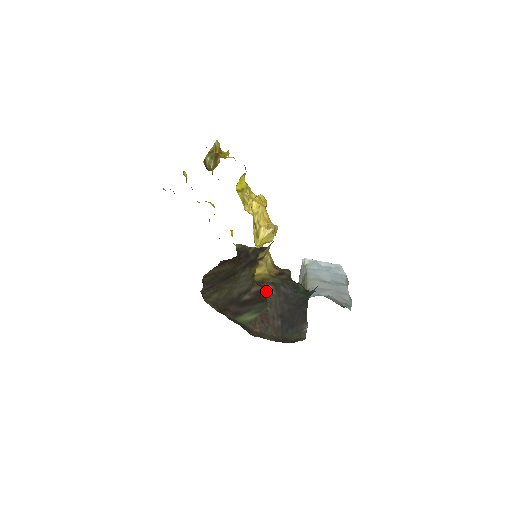
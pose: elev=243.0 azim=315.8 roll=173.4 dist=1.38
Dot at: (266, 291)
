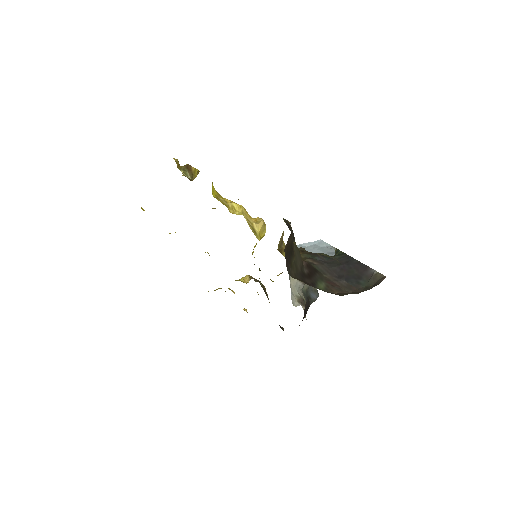
Dot at: (310, 264)
